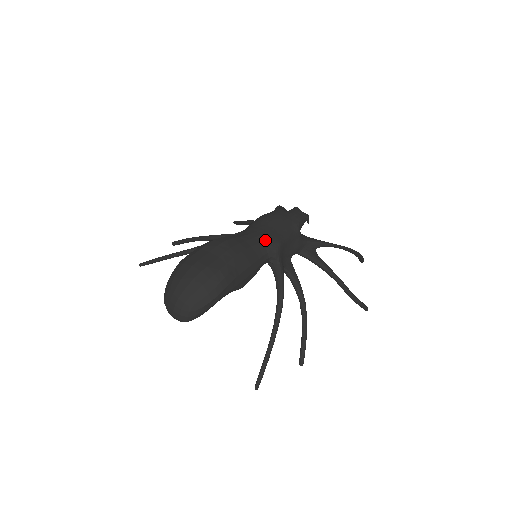
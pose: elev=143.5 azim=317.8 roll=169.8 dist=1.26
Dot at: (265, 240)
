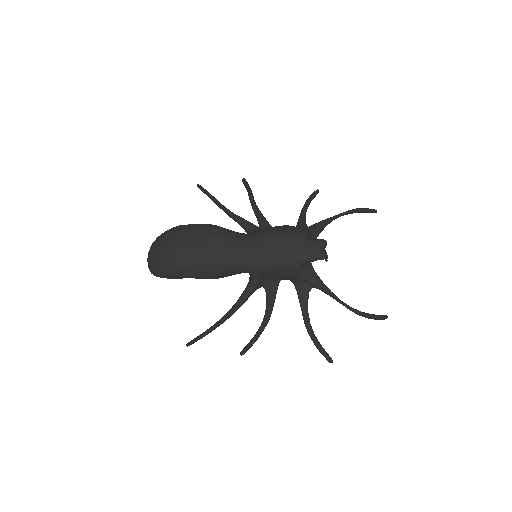
Dot at: (253, 256)
